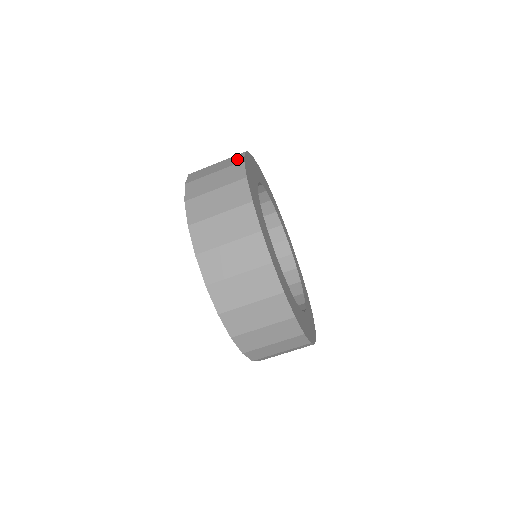
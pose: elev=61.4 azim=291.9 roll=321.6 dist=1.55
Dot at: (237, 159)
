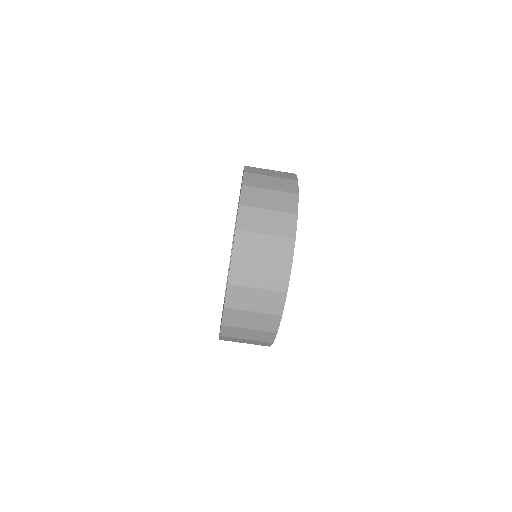
Dot at: occluded
